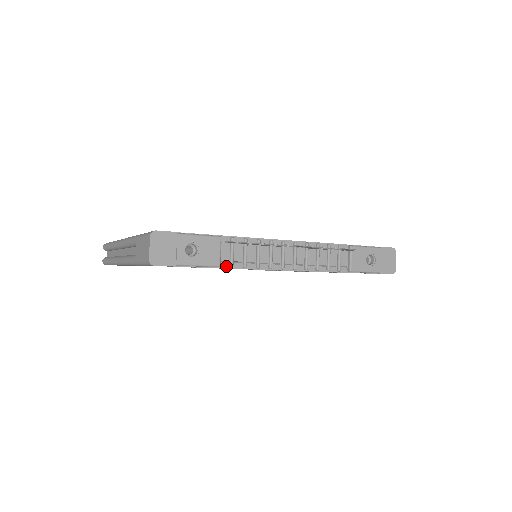
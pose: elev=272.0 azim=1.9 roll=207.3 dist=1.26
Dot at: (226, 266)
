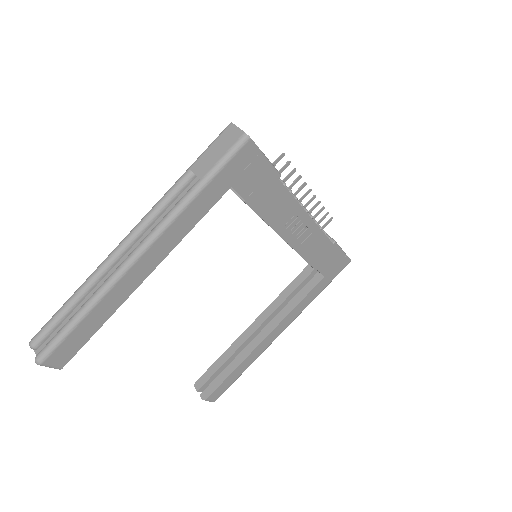
Dot at: (281, 183)
